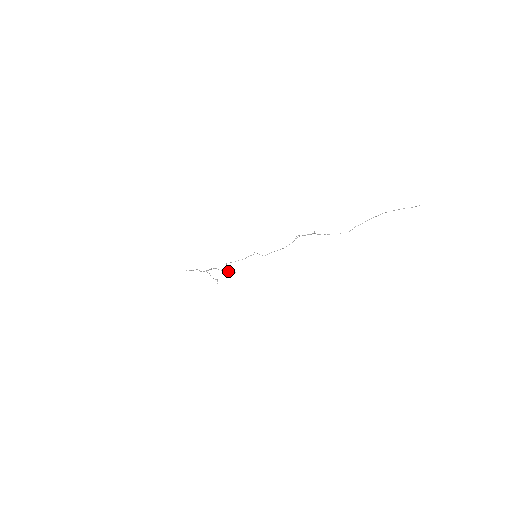
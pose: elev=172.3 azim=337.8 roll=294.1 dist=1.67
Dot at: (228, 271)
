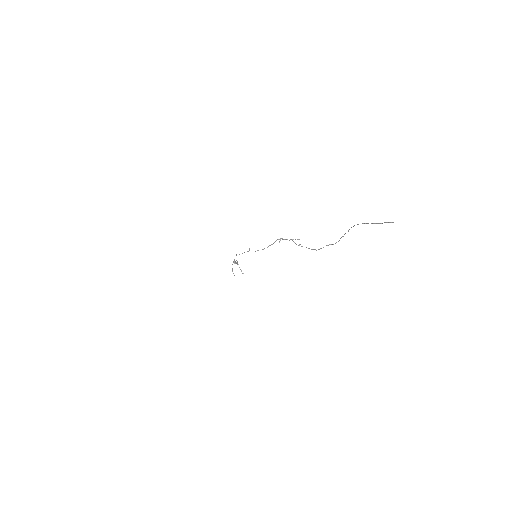
Dot at: occluded
